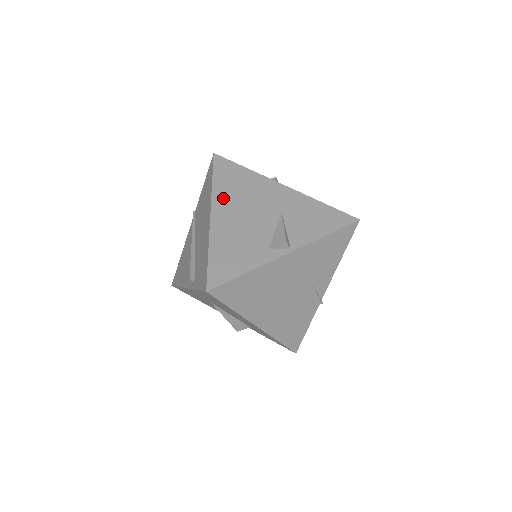
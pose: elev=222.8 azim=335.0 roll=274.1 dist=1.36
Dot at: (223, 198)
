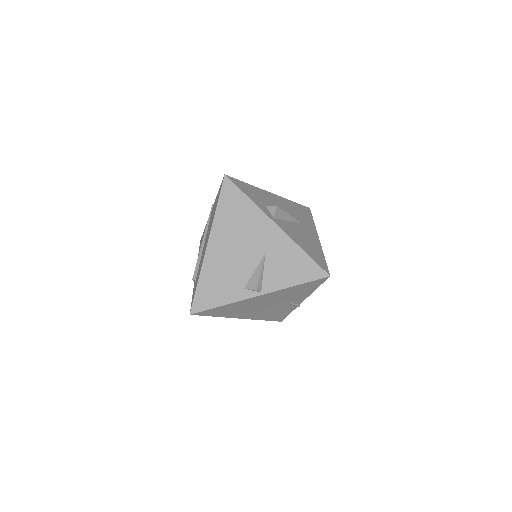
Dot at: (221, 229)
